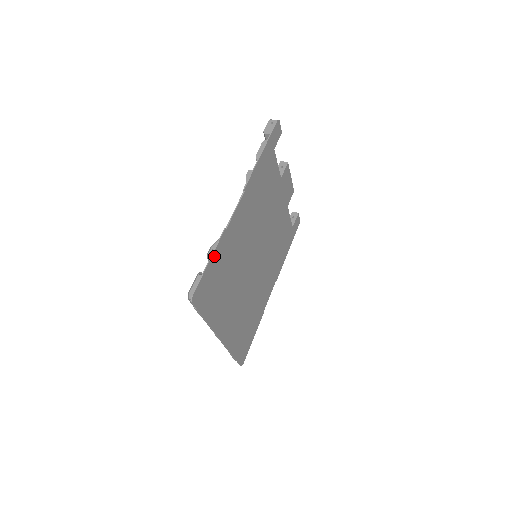
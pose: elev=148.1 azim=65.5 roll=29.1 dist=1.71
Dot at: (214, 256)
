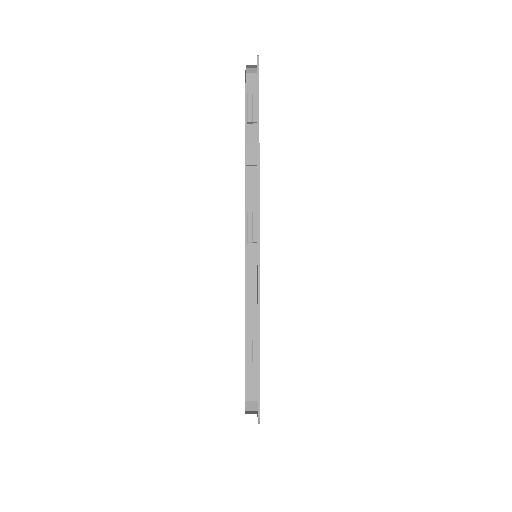
Dot at: occluded
